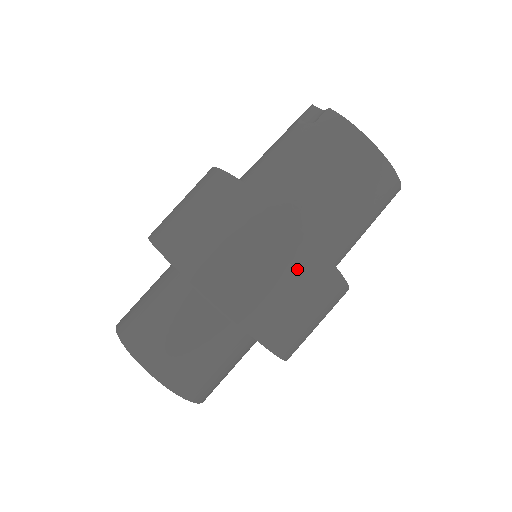
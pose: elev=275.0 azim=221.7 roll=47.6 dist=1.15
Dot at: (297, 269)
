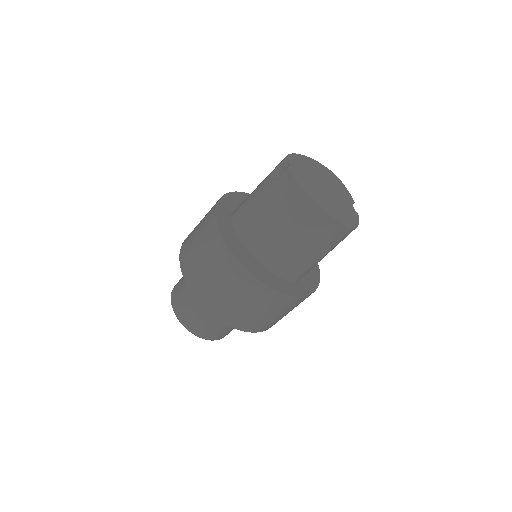
Dot at: (245, 290)
